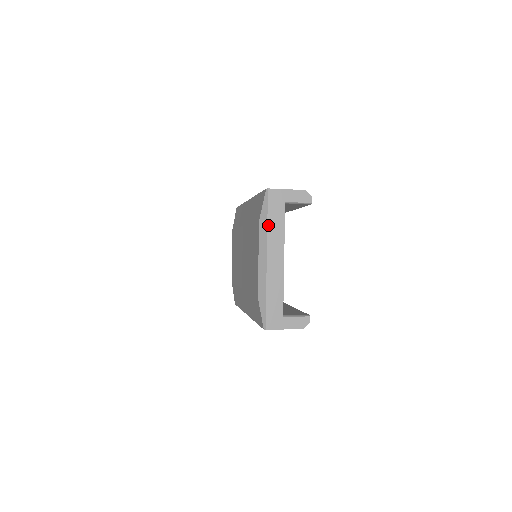
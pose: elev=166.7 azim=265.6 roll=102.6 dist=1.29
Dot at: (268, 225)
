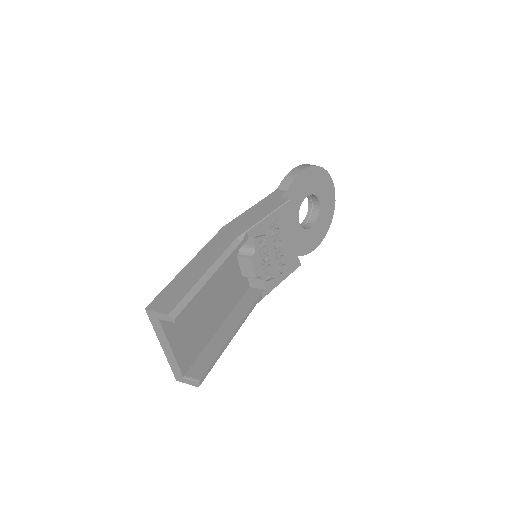
Dot at: (154, 330)
